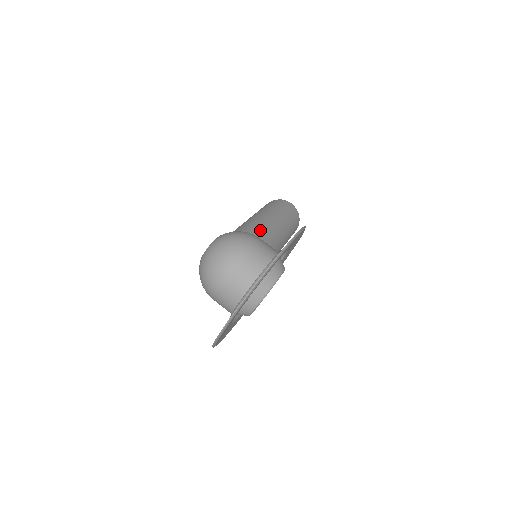
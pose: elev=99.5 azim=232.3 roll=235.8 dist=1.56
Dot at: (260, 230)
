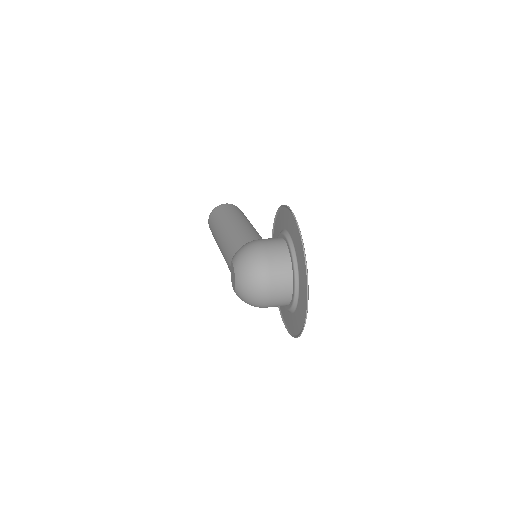
Dot at: (245, 236)
